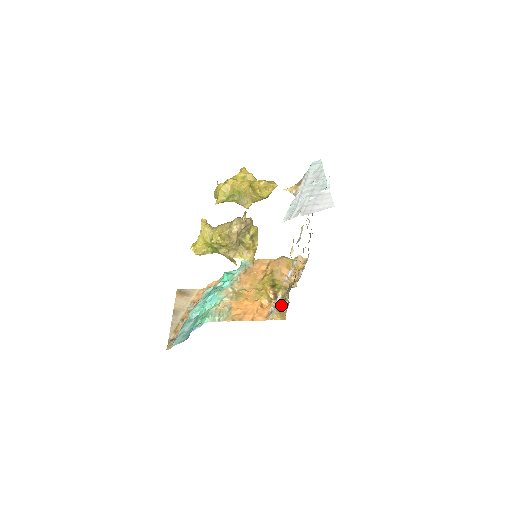
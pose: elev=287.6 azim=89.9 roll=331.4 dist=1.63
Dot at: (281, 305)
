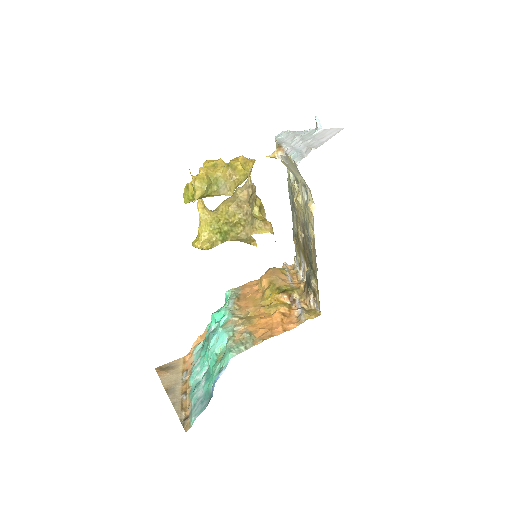
Dot at: (305, 305)
